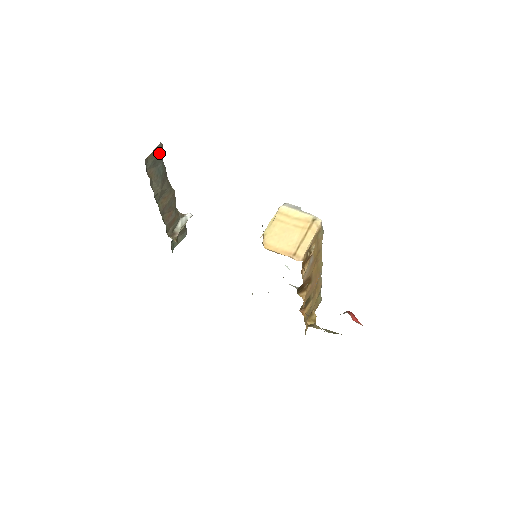
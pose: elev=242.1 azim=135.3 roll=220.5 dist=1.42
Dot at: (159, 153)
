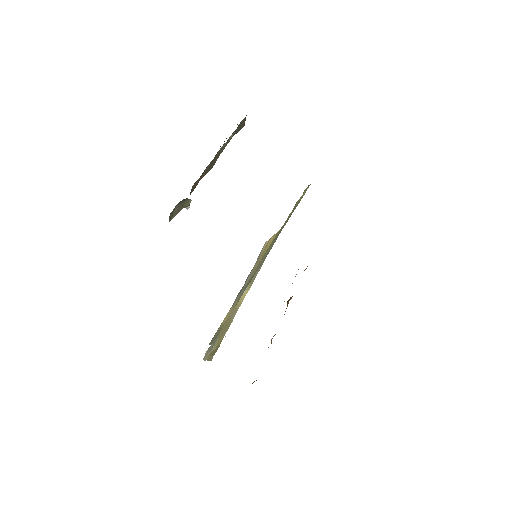
Dot at: (241, 128)
